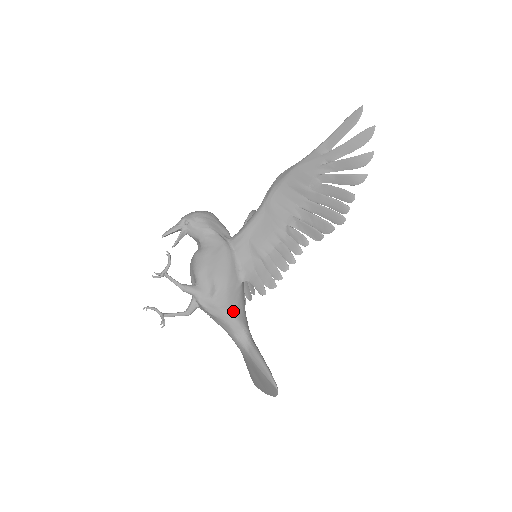
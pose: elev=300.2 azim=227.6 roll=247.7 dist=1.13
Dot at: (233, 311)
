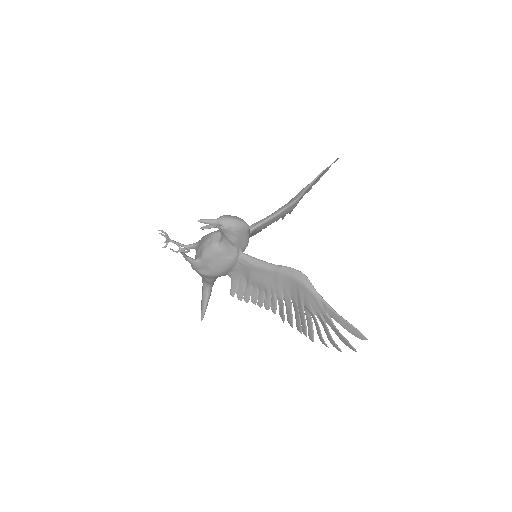
Dot at: (210, 279)
